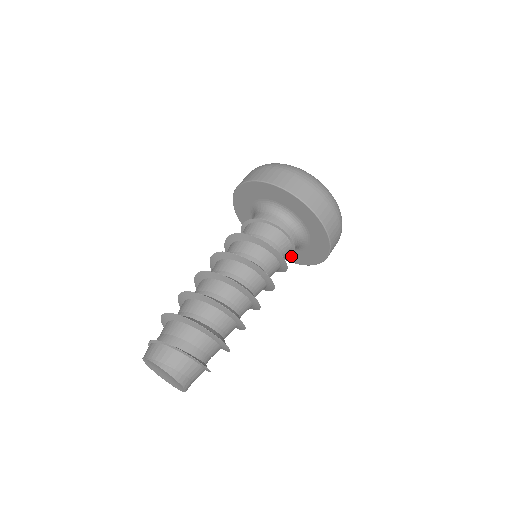
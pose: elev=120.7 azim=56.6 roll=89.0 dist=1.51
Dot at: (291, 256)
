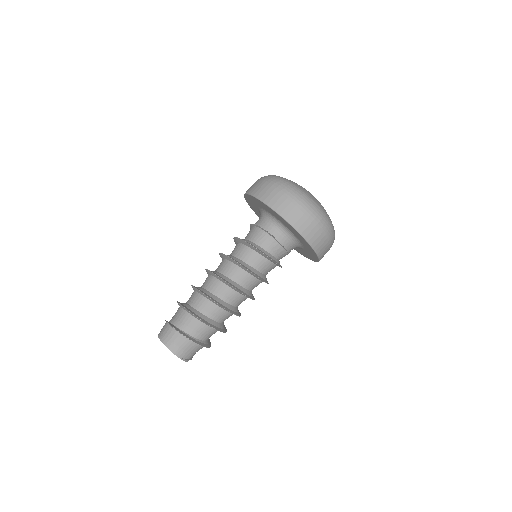
Dot at: (310, 255)
